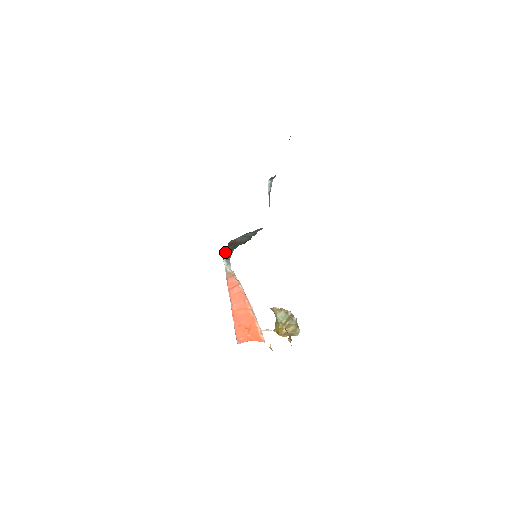
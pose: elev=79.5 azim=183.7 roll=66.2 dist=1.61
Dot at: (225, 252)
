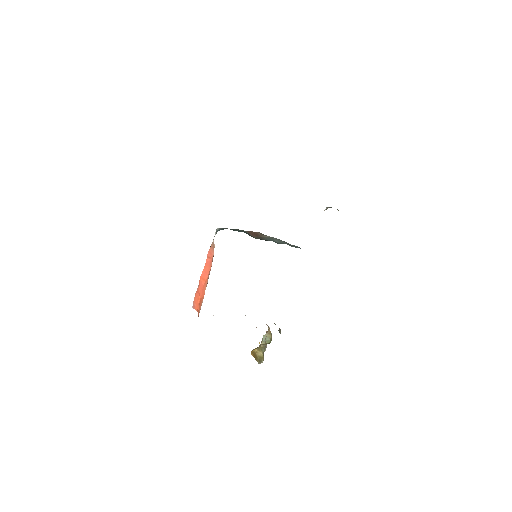
Dot at: occluded
